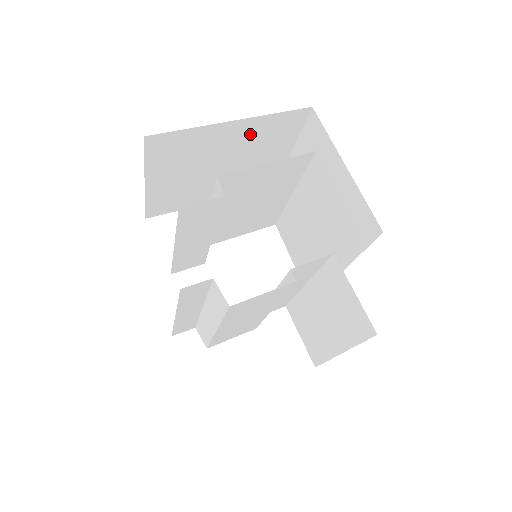
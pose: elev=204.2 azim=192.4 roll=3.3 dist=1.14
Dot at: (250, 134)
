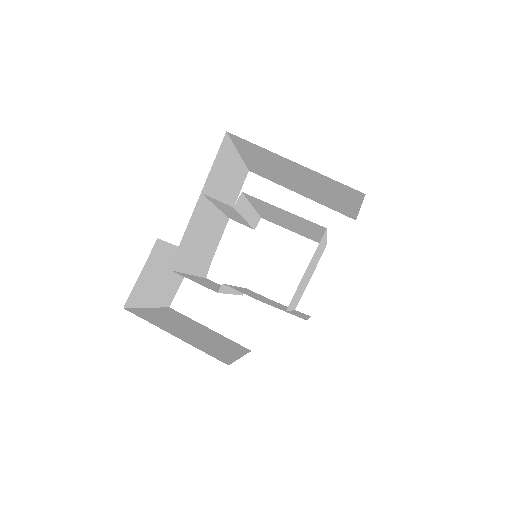
Dot at: (313, 176)
